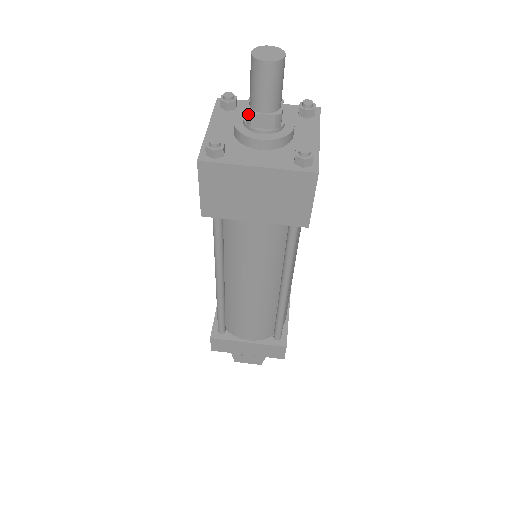
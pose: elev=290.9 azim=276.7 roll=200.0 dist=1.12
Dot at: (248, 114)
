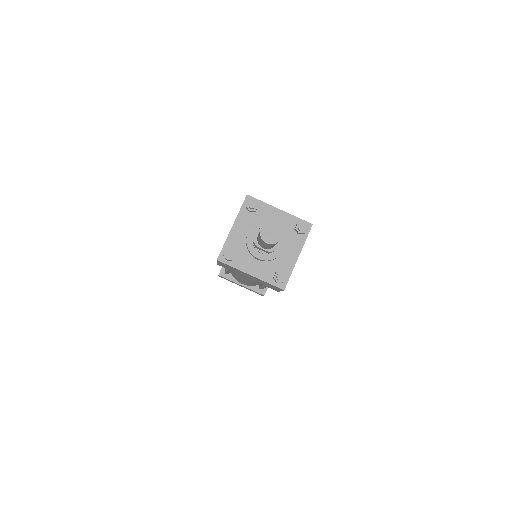
Dot at: (254, 244)
